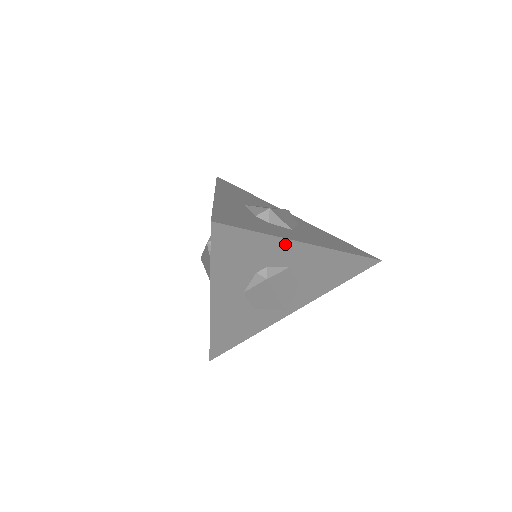
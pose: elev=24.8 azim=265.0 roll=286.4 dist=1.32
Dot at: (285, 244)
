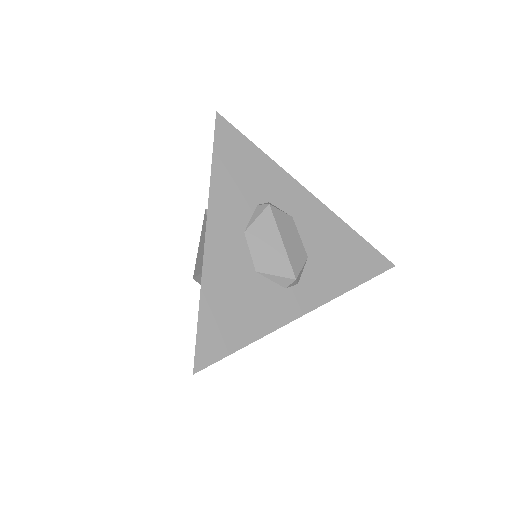
Dot at: (284, 178)
